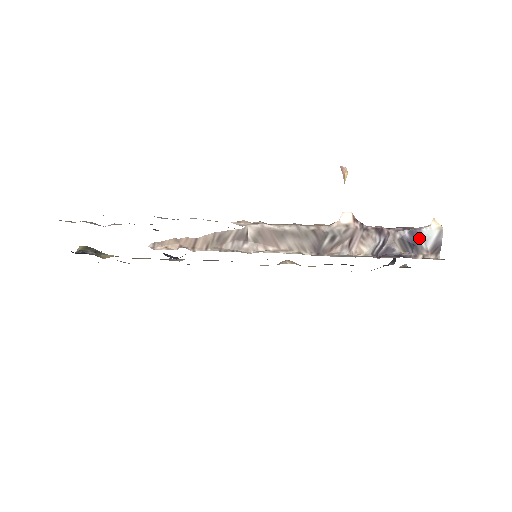
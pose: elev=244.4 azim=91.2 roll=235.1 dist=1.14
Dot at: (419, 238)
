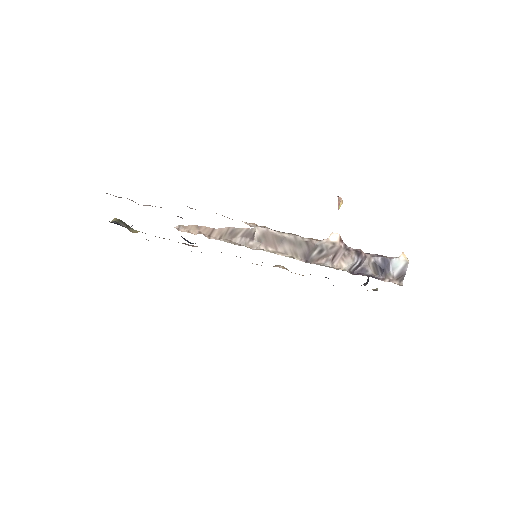
Dot at: (389, 265)
